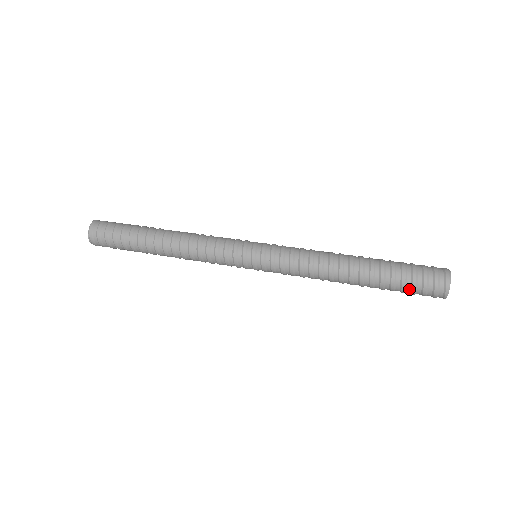
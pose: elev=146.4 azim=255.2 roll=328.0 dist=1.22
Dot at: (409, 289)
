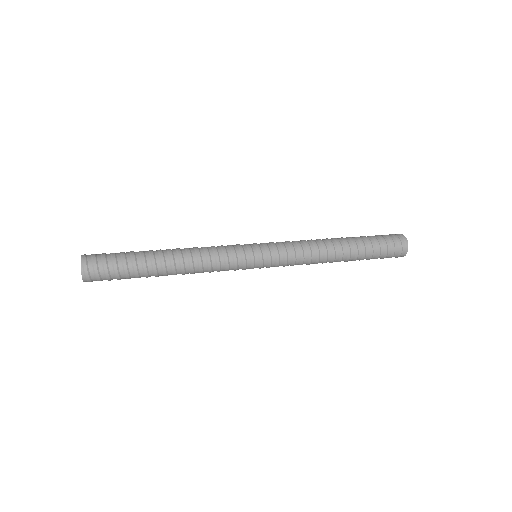
Dot at: (382, 246)
